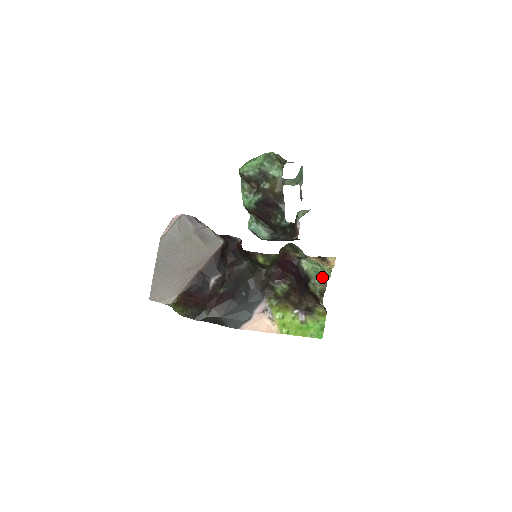
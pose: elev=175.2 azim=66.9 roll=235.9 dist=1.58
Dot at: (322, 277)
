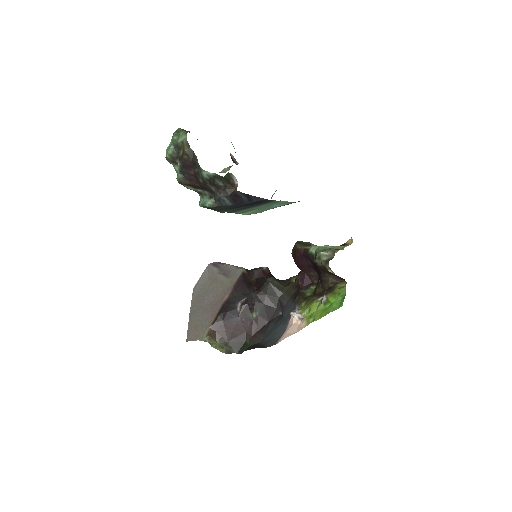
Dot at: (328, 249)
